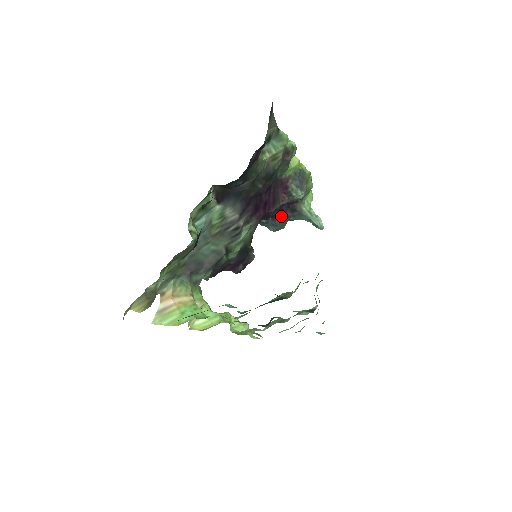
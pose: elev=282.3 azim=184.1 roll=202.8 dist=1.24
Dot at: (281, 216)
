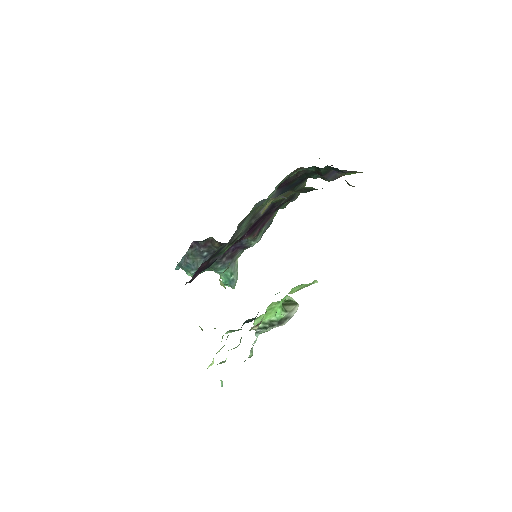
Dot at: (219, 257)
